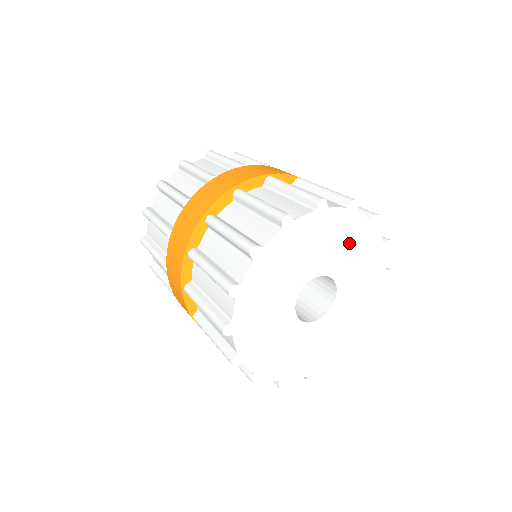
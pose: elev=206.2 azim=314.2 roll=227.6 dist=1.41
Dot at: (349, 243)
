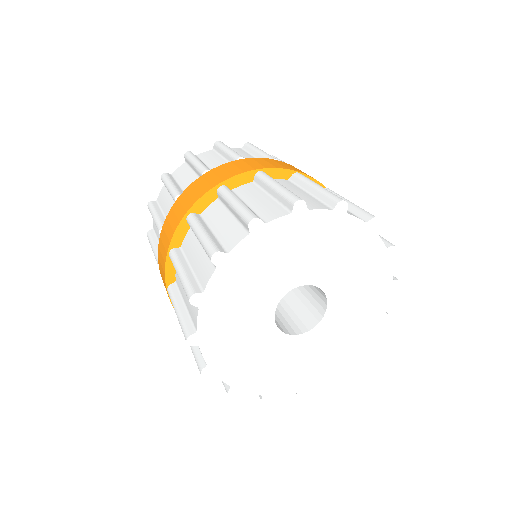
Dot at: (315, 244)
